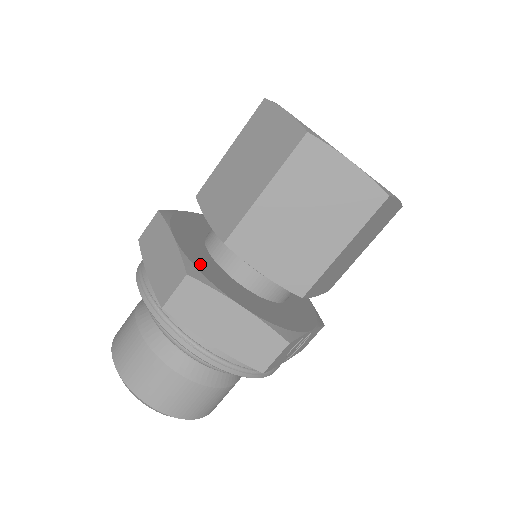
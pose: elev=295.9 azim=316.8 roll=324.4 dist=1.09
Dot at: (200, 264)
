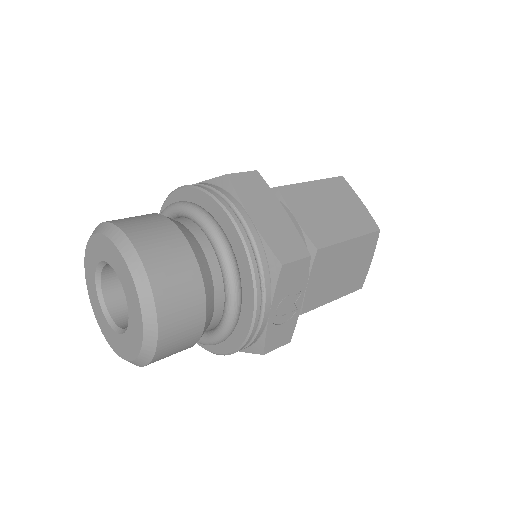
Dot at: occluded
